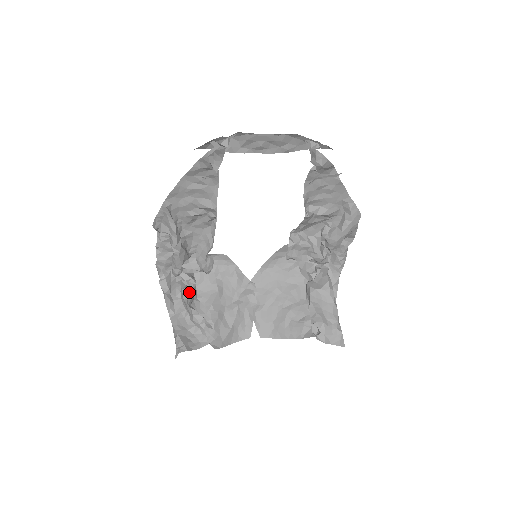
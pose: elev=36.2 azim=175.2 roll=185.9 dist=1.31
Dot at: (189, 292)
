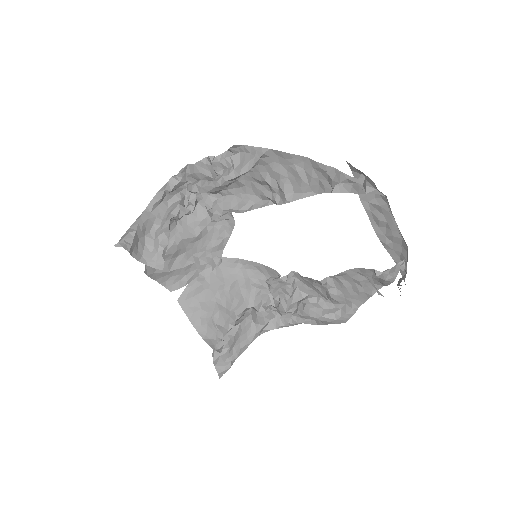
Dot at: (181, 213)
